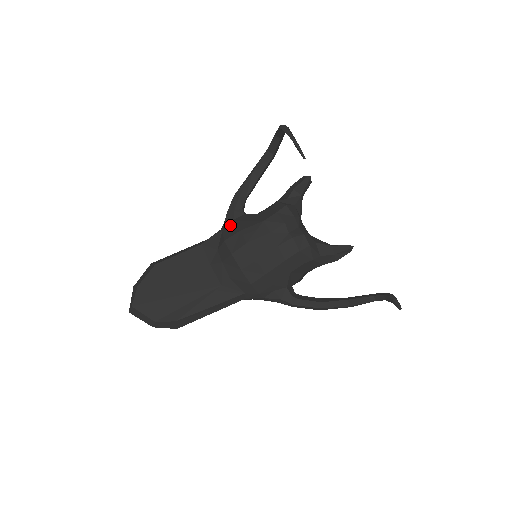
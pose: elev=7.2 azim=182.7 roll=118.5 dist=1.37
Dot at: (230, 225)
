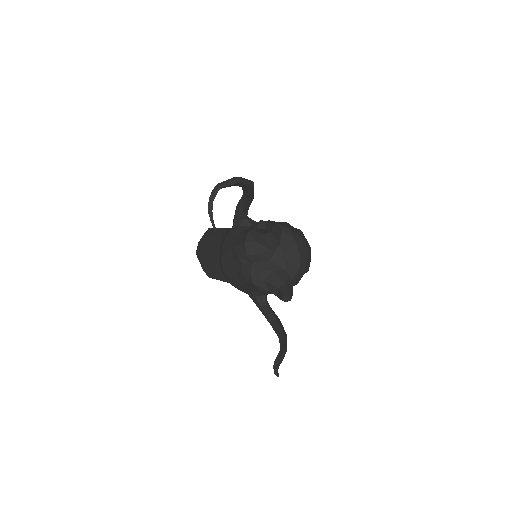
Dot at: (228, 232)
